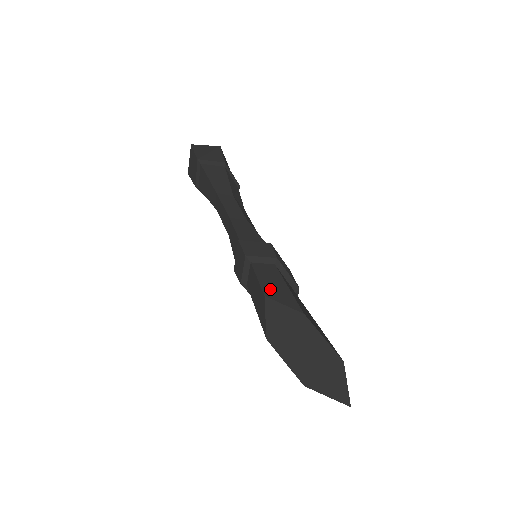
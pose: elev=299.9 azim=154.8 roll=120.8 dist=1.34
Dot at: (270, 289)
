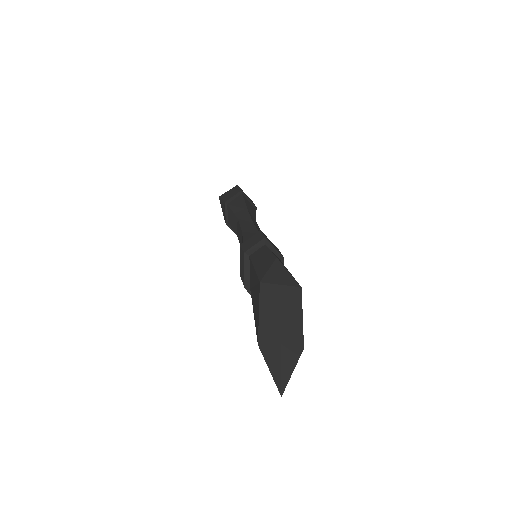
Dot at: occluded
